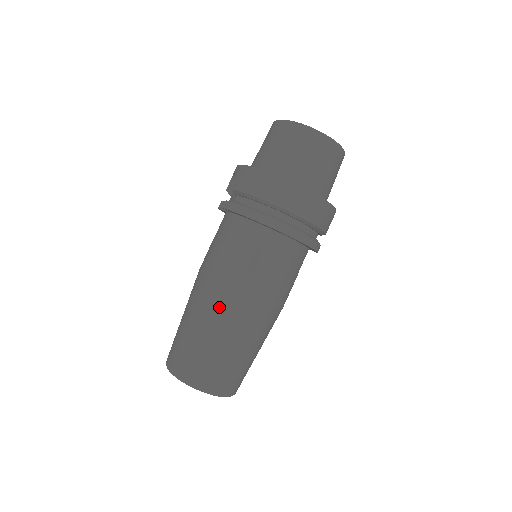
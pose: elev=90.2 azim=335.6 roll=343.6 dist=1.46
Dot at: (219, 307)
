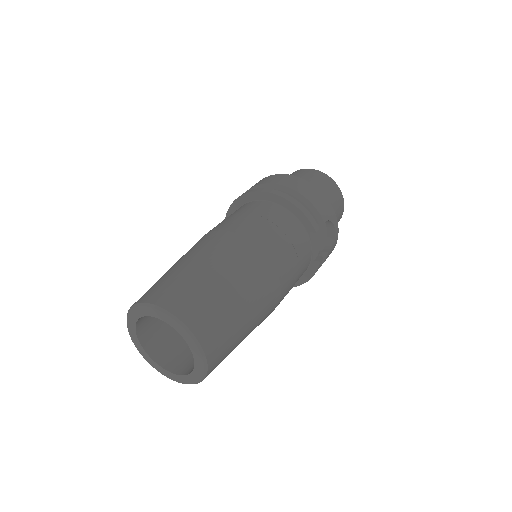
Dot at: occluded
